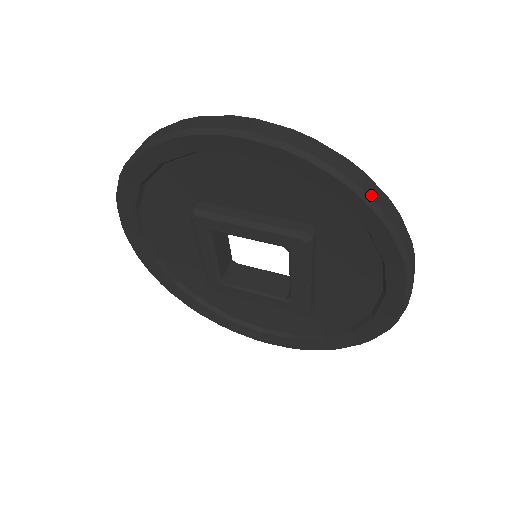
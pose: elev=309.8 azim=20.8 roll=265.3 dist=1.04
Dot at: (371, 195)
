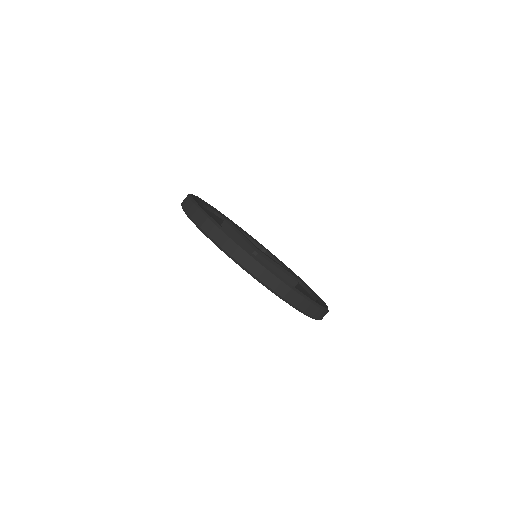
Dot at: occluded
